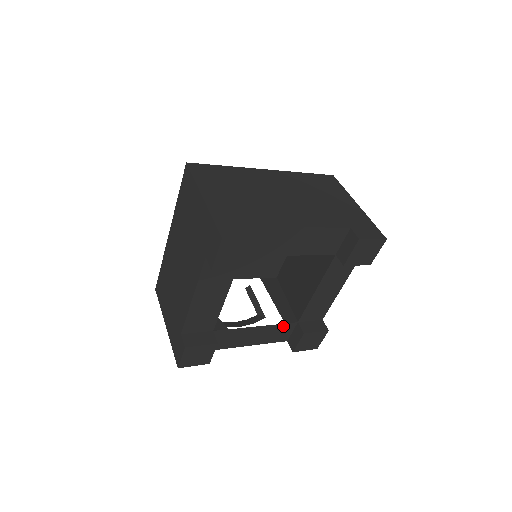
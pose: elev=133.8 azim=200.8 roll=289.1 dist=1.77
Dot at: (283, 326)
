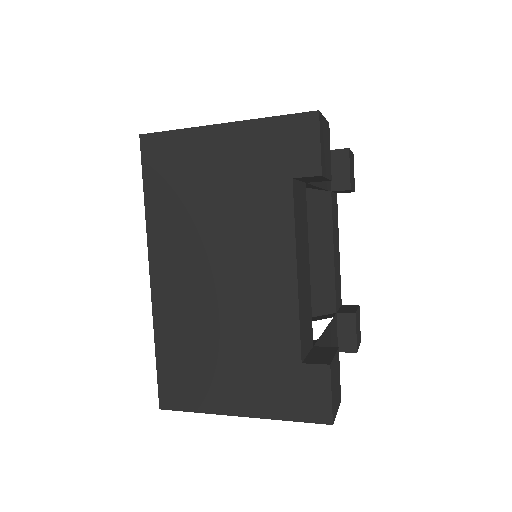
Dot at: (333, 323)
